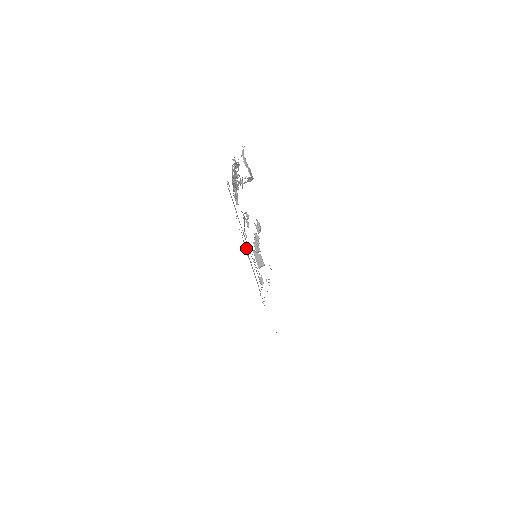
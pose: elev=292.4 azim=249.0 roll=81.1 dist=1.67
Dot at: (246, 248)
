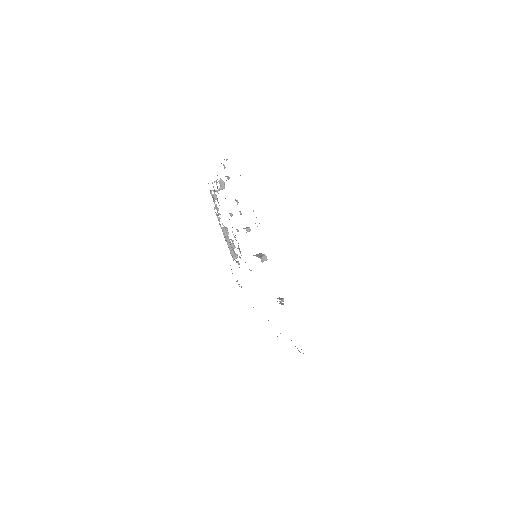
Dot at: occluded
